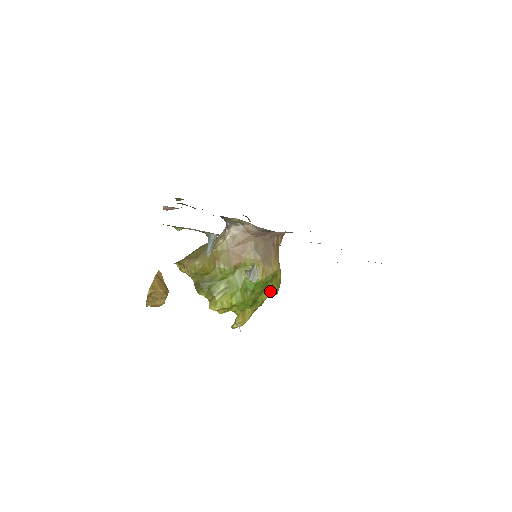
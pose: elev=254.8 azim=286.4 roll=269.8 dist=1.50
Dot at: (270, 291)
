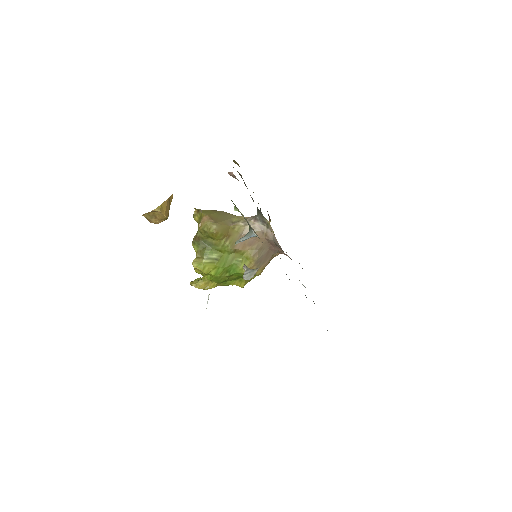
Dot at: (240, 283)
